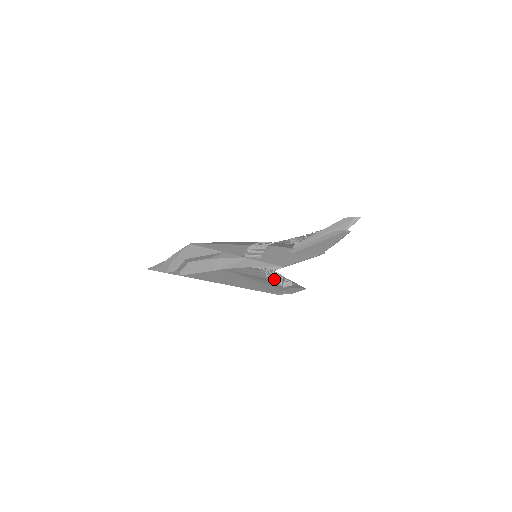
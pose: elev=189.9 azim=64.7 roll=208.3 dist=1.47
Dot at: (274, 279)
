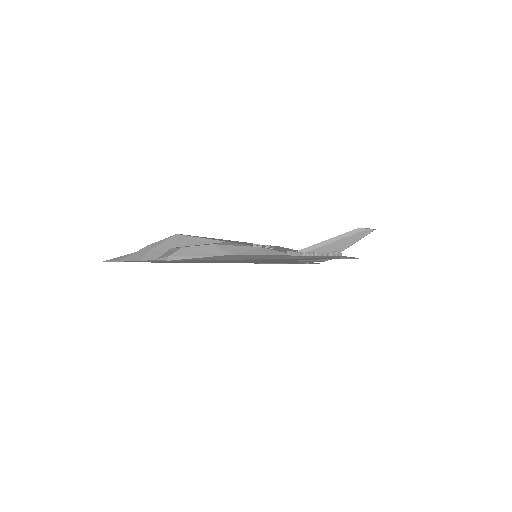
Dot at: (318, 253)
